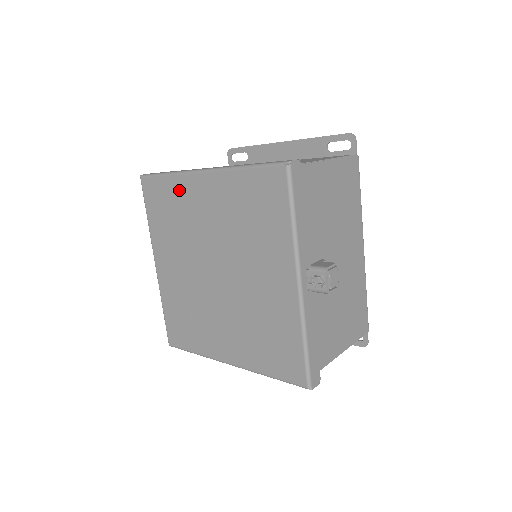
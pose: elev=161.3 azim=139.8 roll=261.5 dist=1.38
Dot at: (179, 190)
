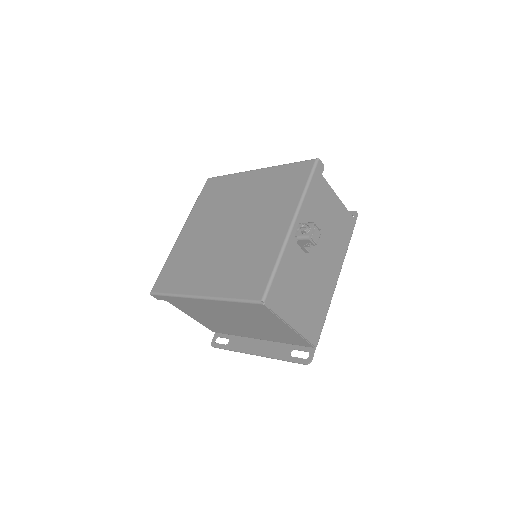
Dot at: (233, 182)
